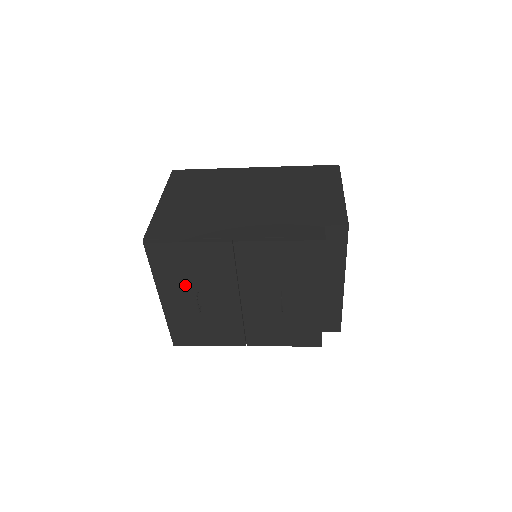
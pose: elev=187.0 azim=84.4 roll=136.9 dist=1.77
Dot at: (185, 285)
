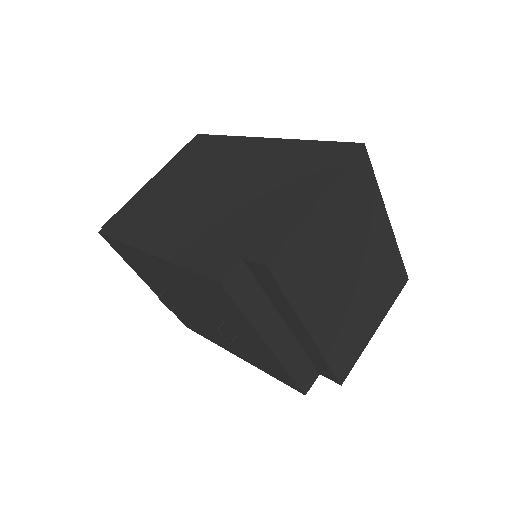
Dot at: (152, 280)
